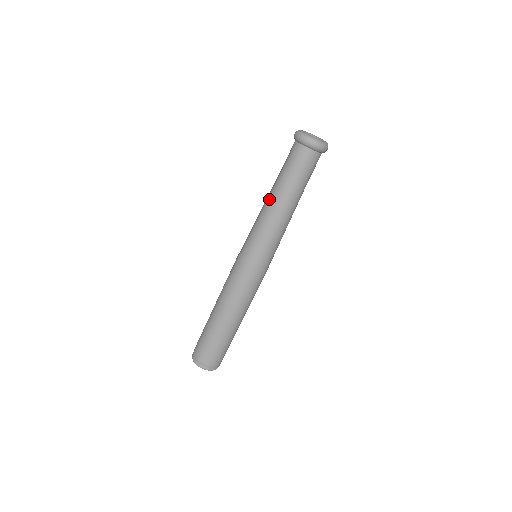
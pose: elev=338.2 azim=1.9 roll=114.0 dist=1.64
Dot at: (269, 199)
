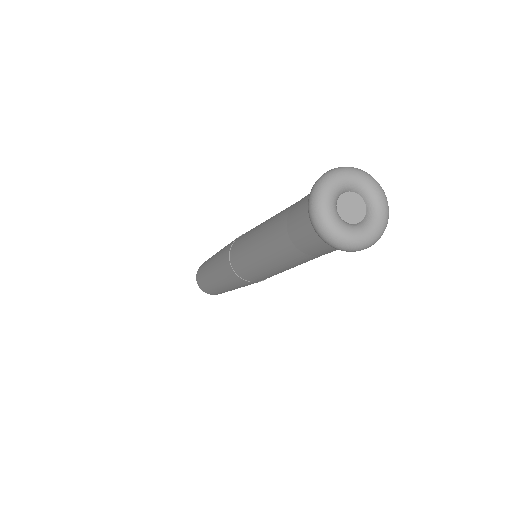
Dot at: (263, 242)
